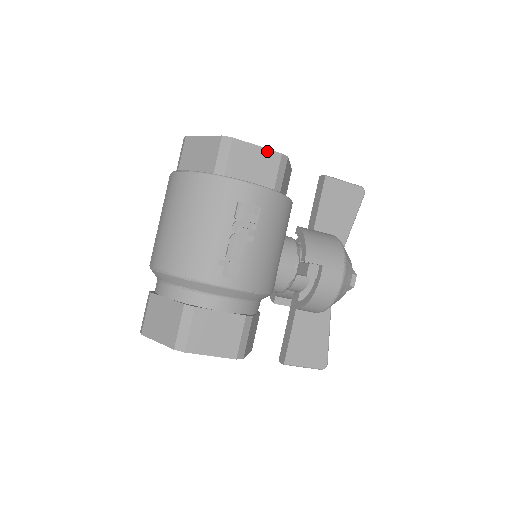
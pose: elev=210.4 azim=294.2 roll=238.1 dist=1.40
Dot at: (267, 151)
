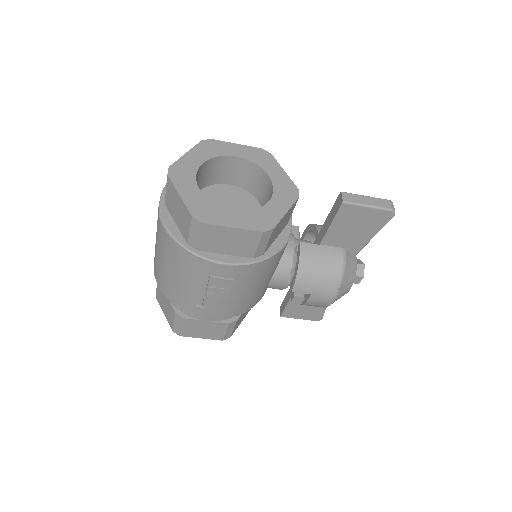
Dot at: (245, 231)
